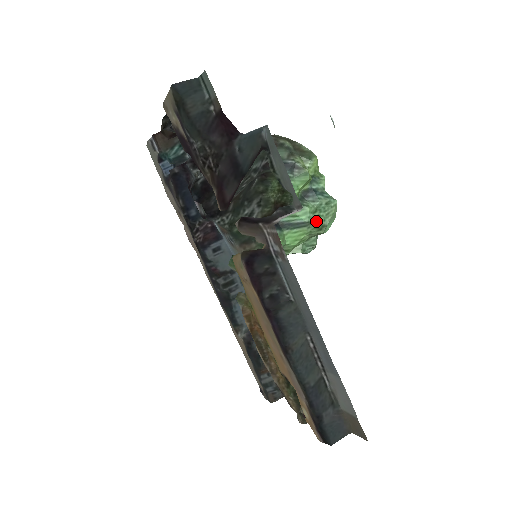
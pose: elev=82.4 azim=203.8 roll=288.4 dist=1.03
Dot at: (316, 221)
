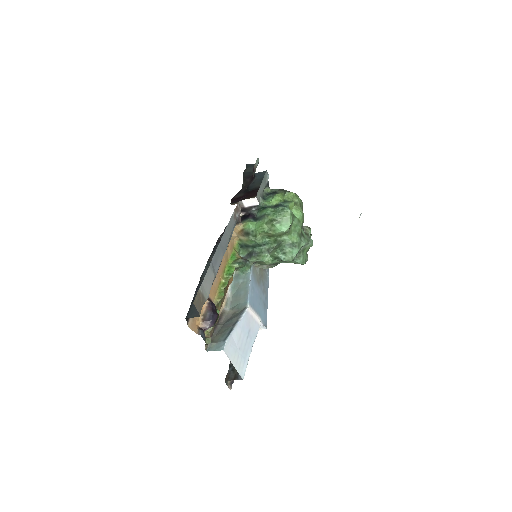
Dot at: (271, 216)
